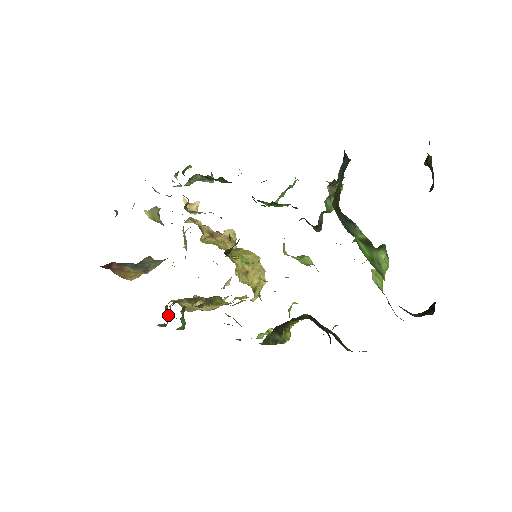
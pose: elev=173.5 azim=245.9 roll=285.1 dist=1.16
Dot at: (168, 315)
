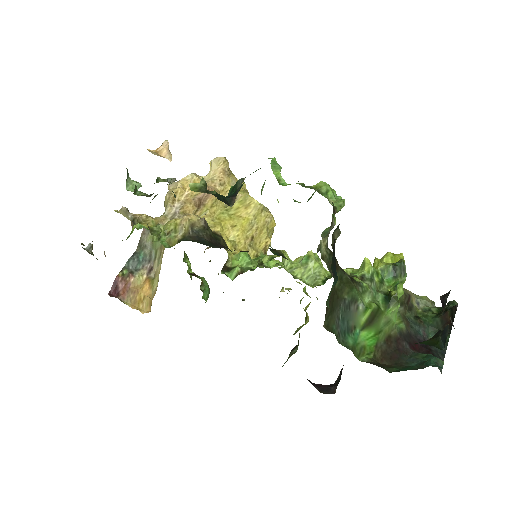
Dot at: occluded
